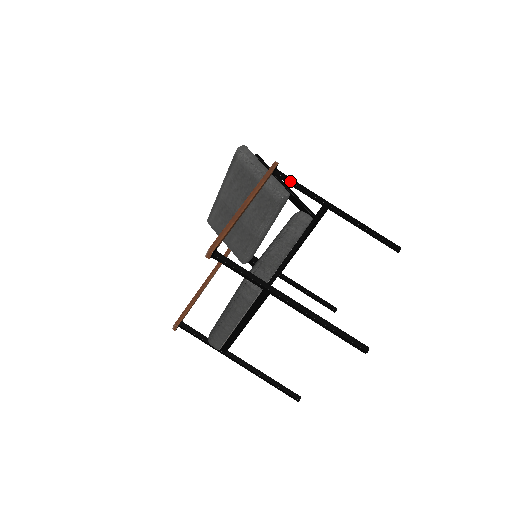
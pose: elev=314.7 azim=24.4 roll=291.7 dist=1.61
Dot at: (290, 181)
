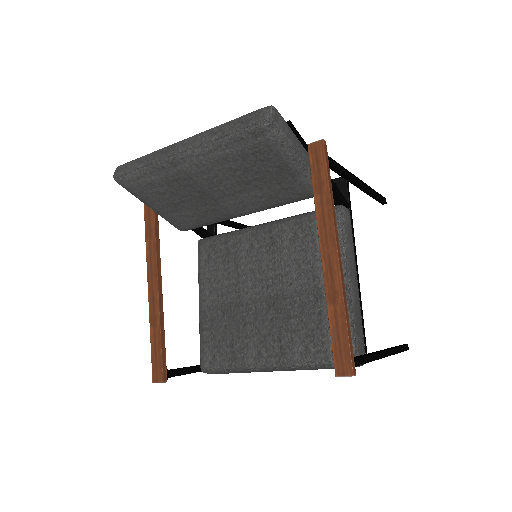
Dot at: (330, 163)
